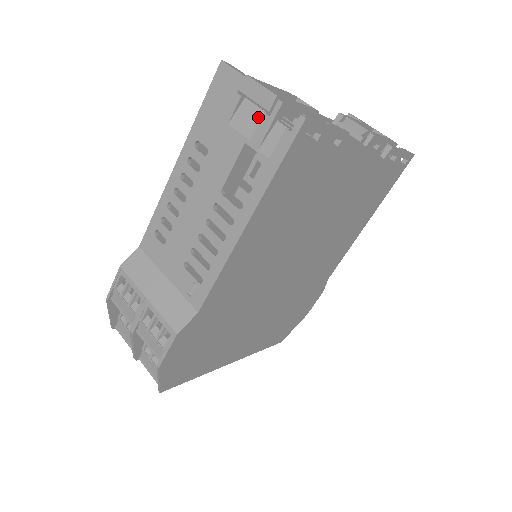
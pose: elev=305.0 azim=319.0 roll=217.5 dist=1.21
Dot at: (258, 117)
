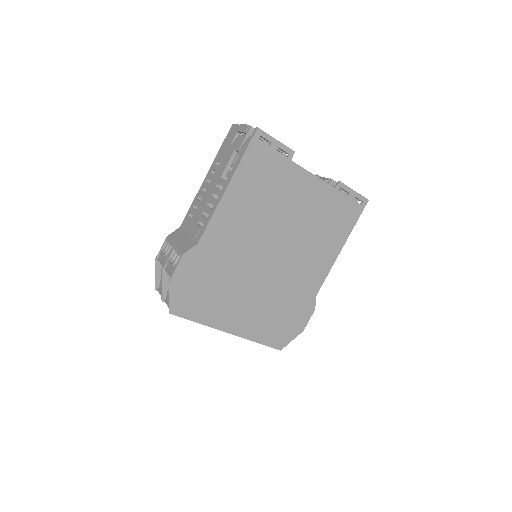
Dot at: occluded
